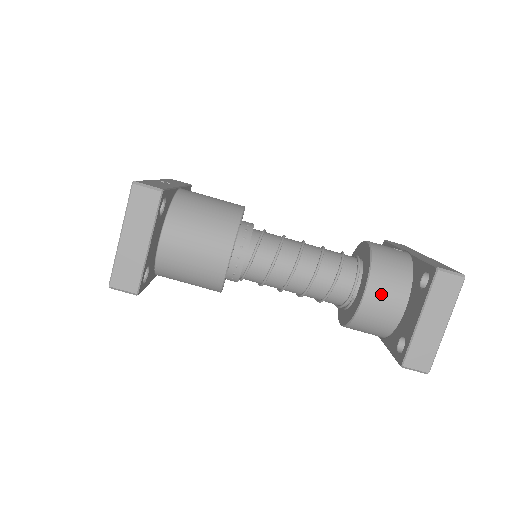
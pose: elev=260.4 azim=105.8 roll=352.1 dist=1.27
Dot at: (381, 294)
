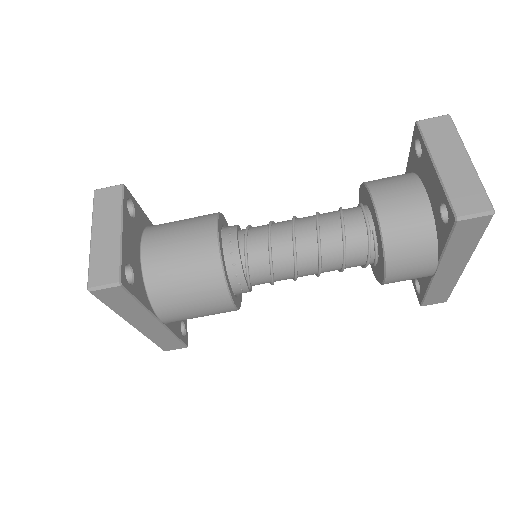
Dot at: (392, 196)
